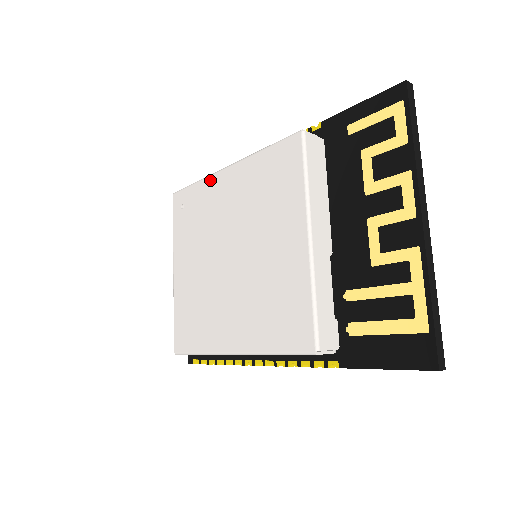
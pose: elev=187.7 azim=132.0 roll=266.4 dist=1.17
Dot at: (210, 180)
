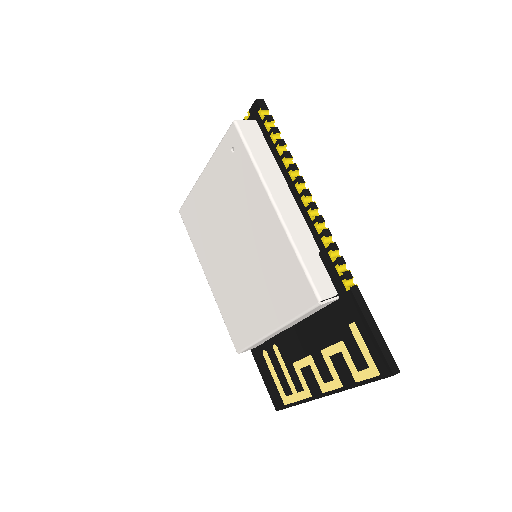
Dot at: (260, 186)
